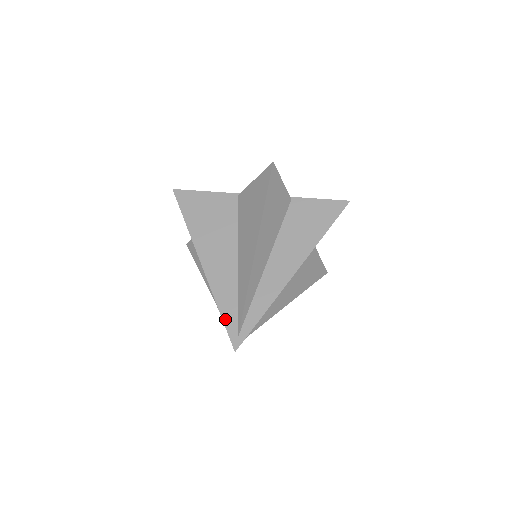
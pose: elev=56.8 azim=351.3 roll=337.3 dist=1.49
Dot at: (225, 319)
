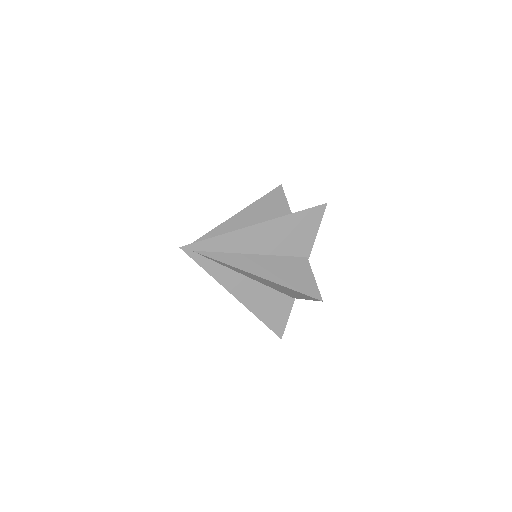
Dot at: occluded
